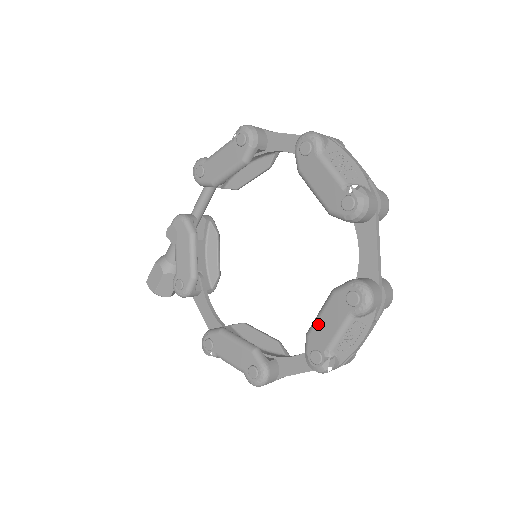
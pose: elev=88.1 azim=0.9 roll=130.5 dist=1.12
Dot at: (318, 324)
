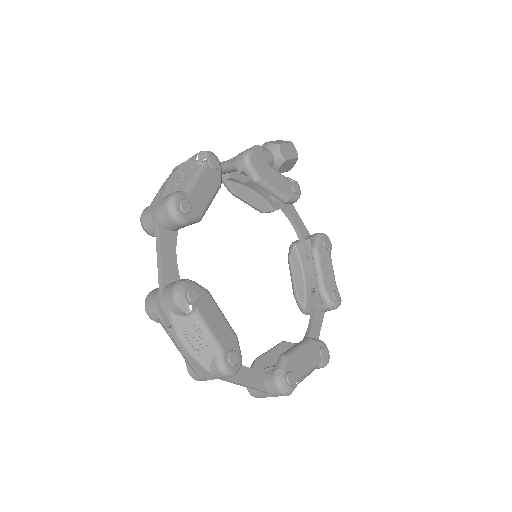
Dot at: occluded
